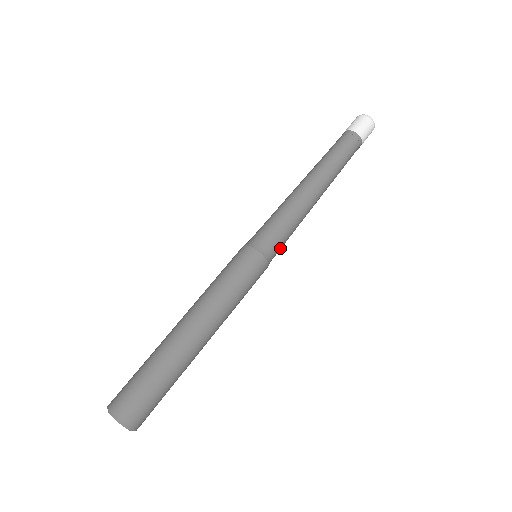
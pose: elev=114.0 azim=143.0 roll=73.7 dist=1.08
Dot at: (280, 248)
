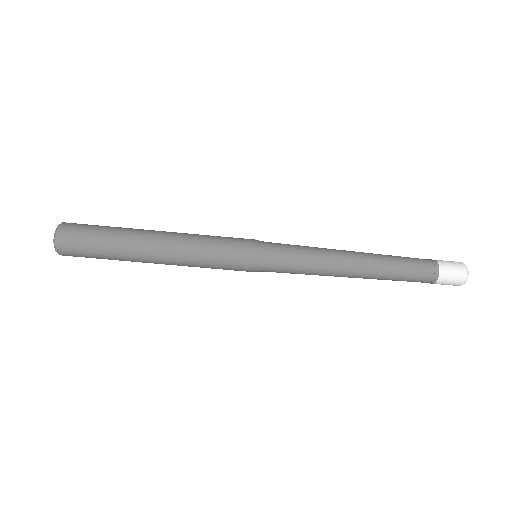
Dot at: (276, 272)
